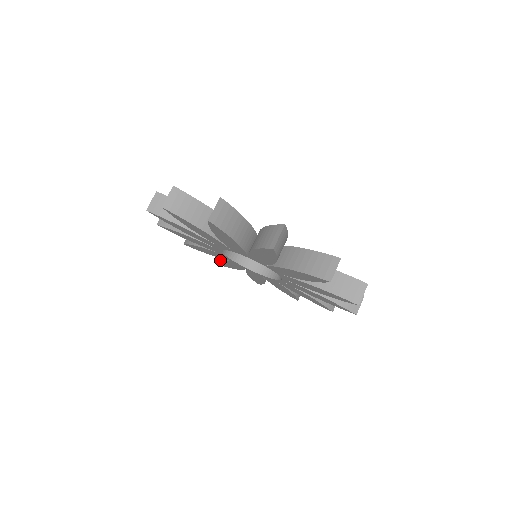
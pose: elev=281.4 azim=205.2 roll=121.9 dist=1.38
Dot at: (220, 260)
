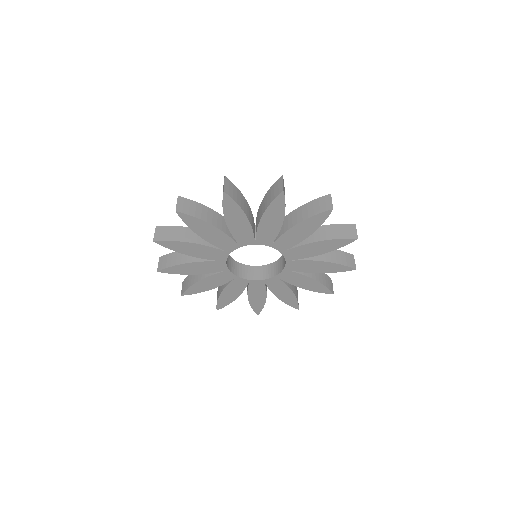
Dot at: (199, 280)
